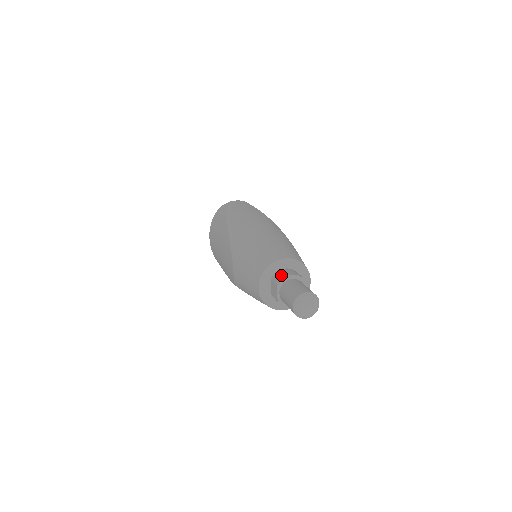
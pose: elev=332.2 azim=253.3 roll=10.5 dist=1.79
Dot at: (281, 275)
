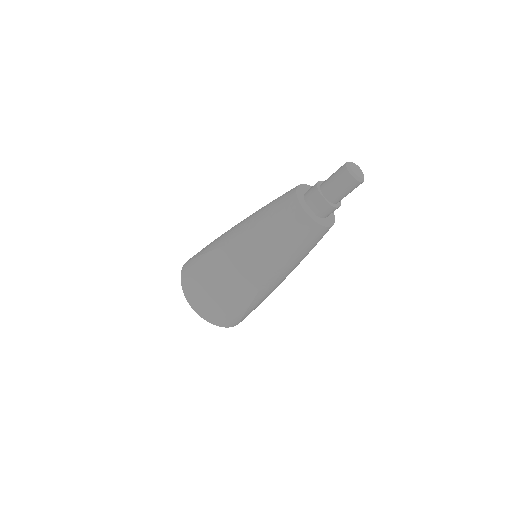
Dot at: (312, 188)
